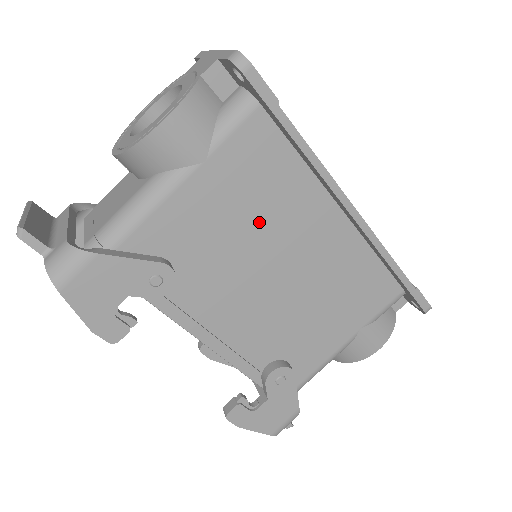
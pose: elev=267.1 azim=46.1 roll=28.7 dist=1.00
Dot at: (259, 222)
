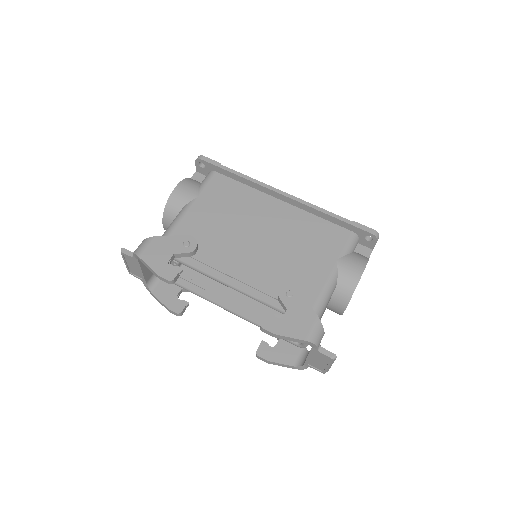
Dot at: (236, 215)
